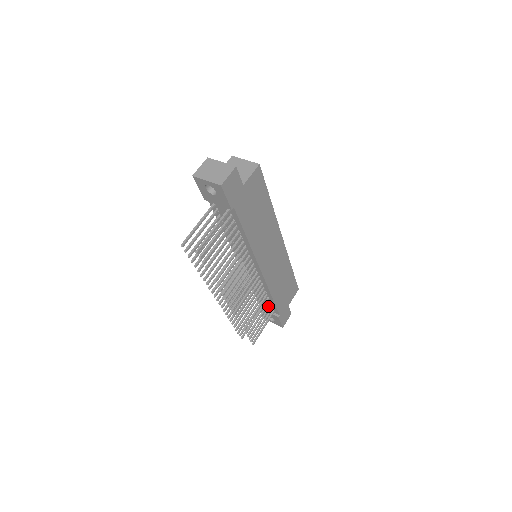
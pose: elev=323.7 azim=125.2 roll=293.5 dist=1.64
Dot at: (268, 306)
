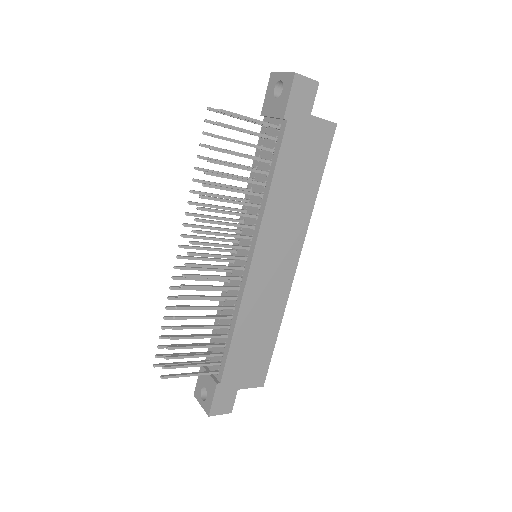
Dot at: (216, 361)
